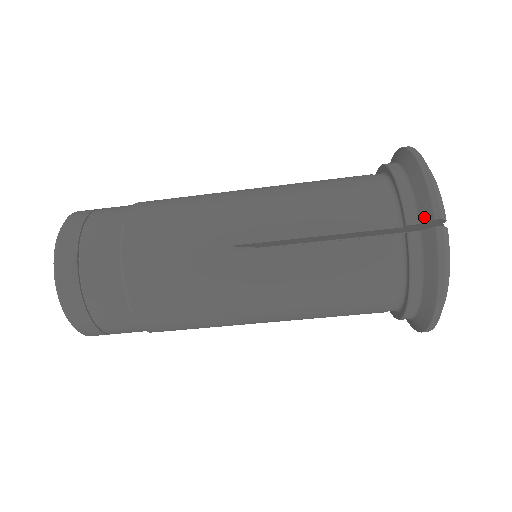
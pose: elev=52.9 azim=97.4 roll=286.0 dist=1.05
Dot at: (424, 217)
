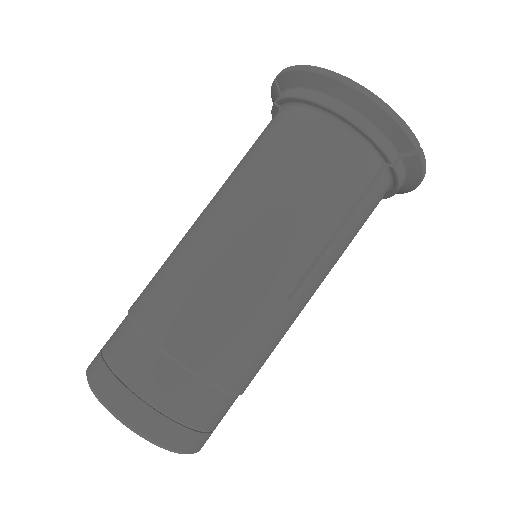
Dot at: (276, 91)
